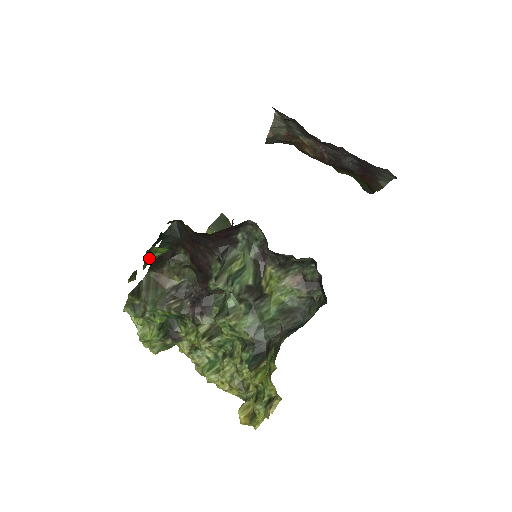
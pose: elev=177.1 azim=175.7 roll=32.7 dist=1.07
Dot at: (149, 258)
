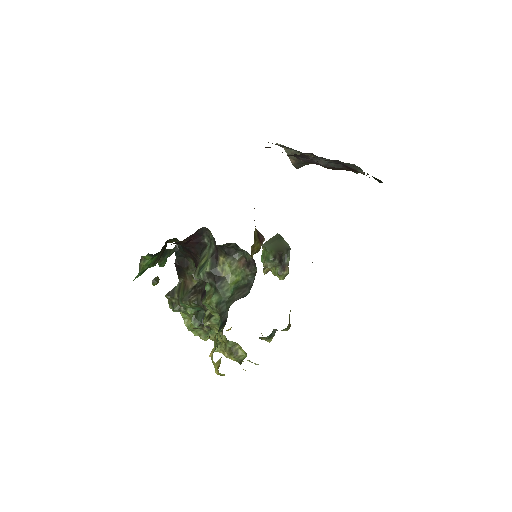
Dot at: (143, 264)
